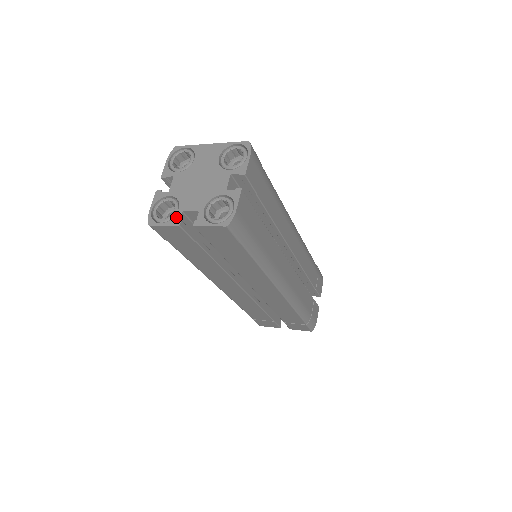
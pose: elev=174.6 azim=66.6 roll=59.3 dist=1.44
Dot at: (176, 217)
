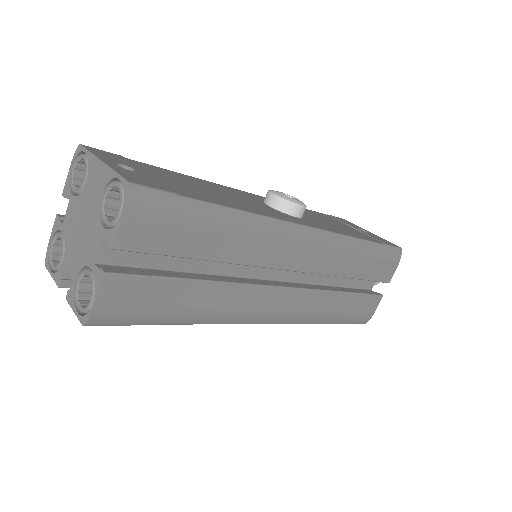
Dot at: (59, 272)
